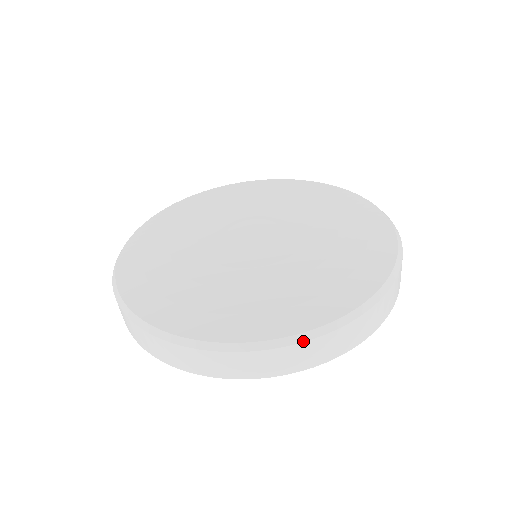
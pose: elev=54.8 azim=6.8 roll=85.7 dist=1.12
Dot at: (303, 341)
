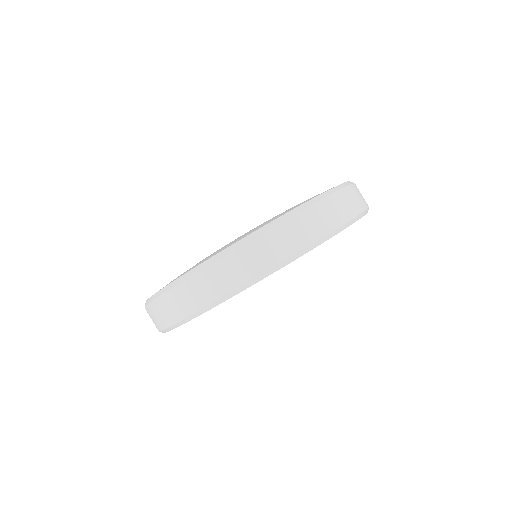
Dot at: (282, 221)
